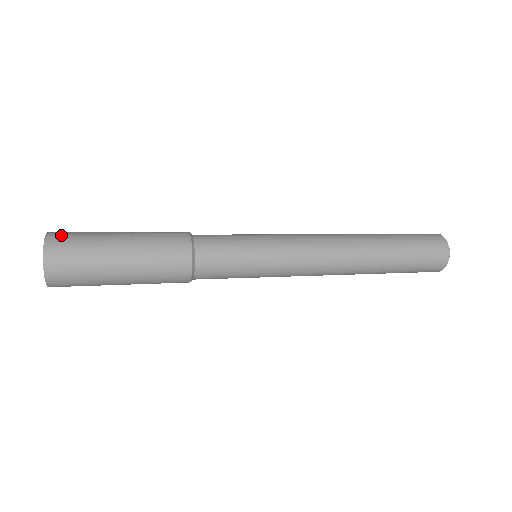
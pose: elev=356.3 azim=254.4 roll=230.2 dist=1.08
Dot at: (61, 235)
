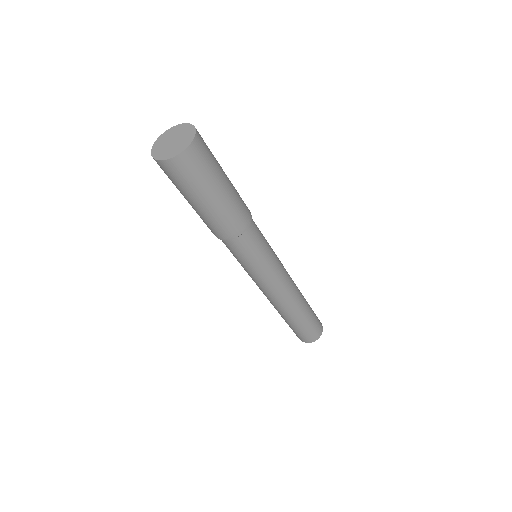
Dot at: occluded
